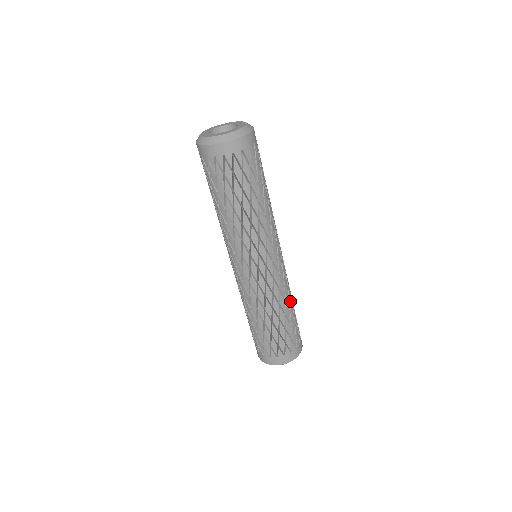
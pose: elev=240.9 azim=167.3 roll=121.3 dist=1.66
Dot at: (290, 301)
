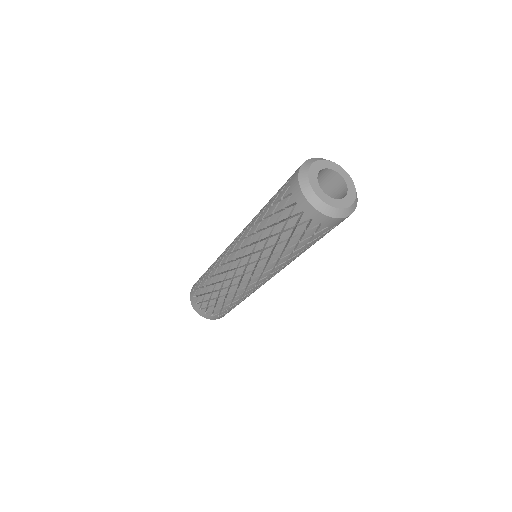
Dot at: occluded
